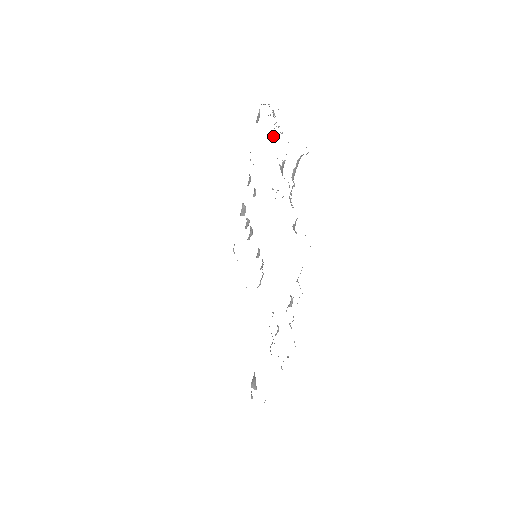
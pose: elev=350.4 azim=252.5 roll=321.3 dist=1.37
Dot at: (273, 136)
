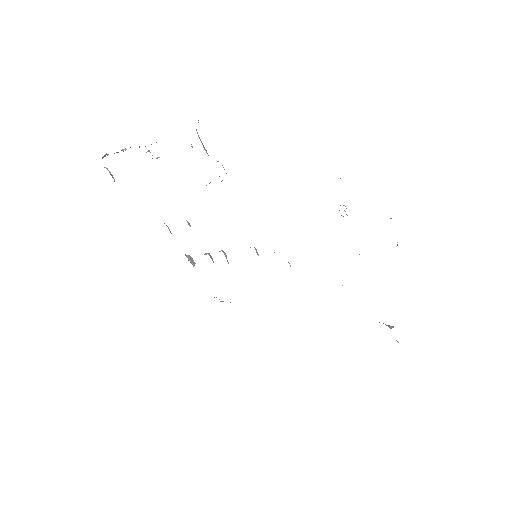
Dot at: occluded
